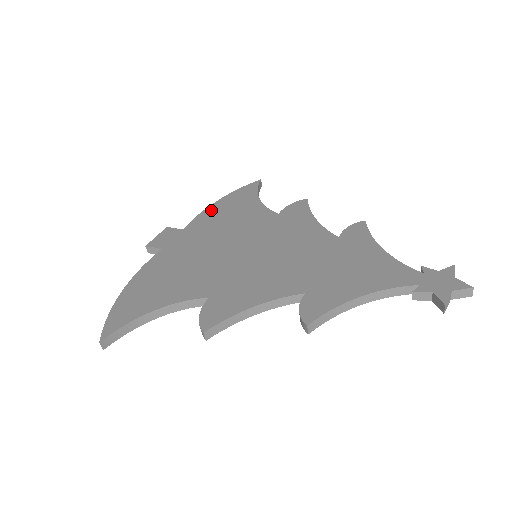
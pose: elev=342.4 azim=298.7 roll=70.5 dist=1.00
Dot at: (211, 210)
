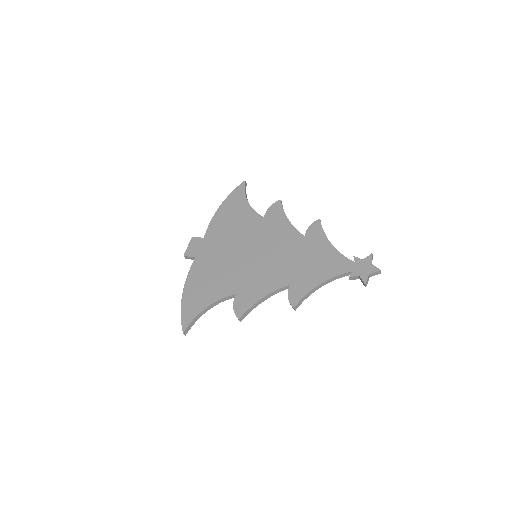
Dot at: (218, 217)
